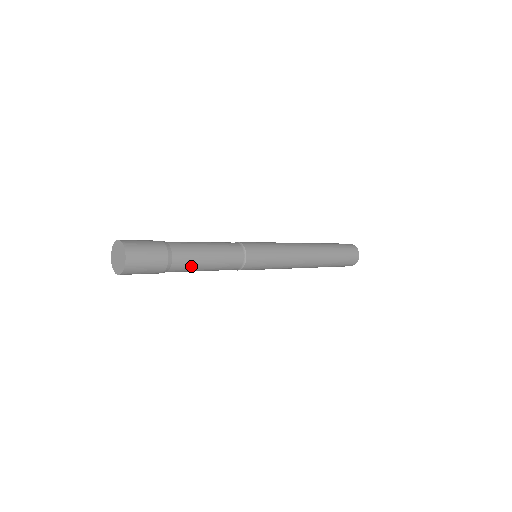
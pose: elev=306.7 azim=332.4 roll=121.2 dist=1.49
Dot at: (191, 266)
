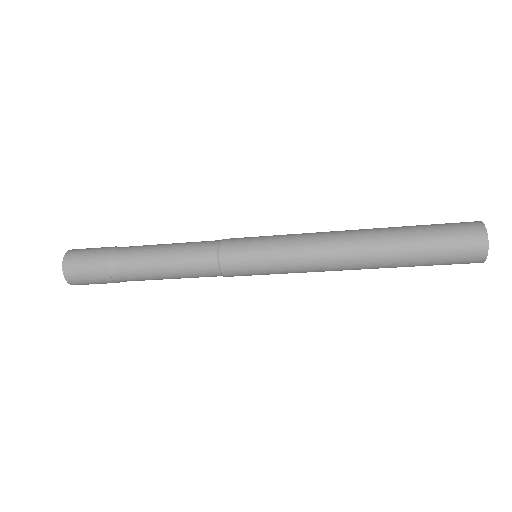
Dot at: (145, 278)
